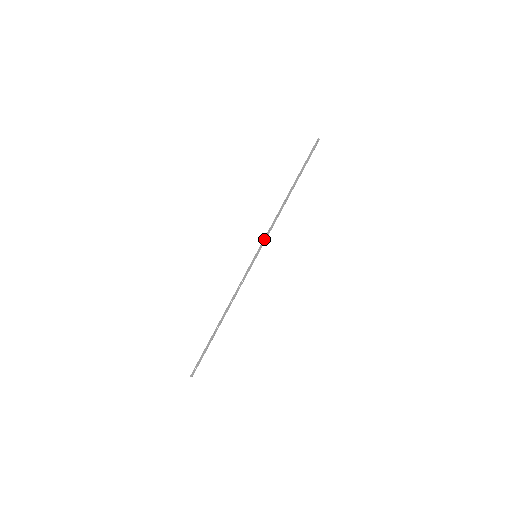
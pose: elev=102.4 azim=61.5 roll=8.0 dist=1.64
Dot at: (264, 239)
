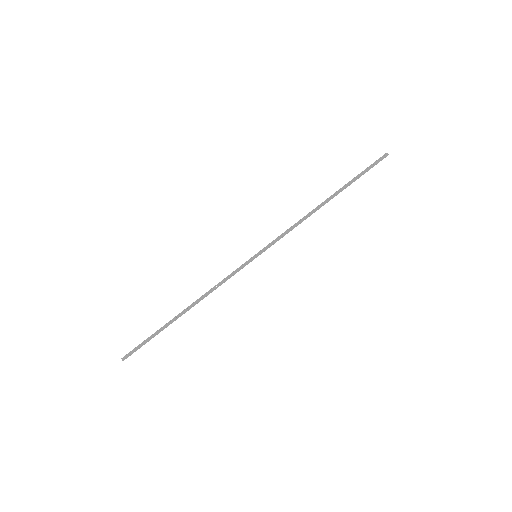
Dot at: (273, 241)
